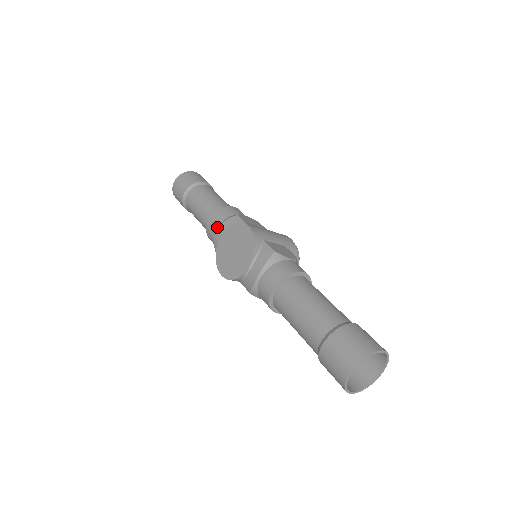
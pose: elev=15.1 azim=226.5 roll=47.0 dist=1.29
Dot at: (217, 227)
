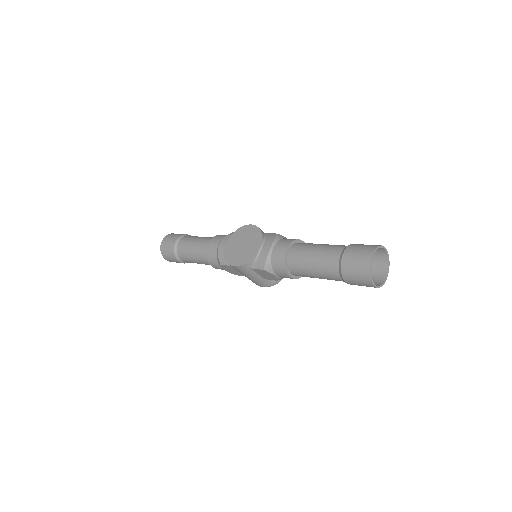
Dot at: (219, 243)
